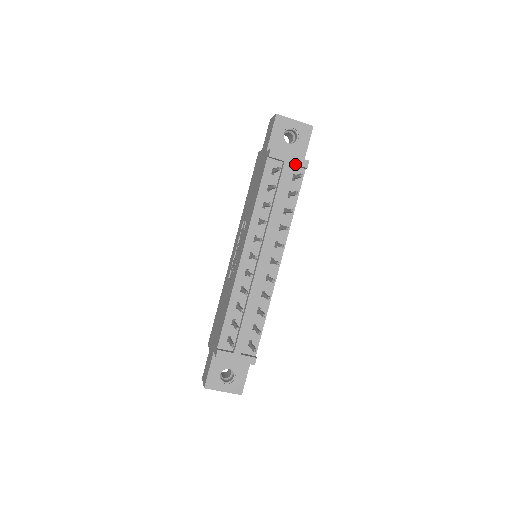
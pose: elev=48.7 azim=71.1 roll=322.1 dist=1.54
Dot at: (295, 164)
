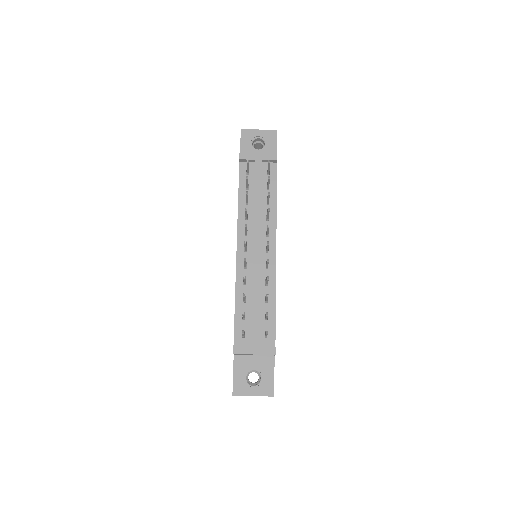
Dot at: (265, 160)
